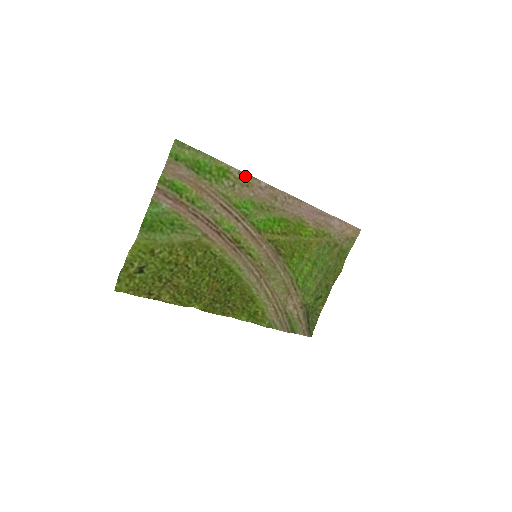
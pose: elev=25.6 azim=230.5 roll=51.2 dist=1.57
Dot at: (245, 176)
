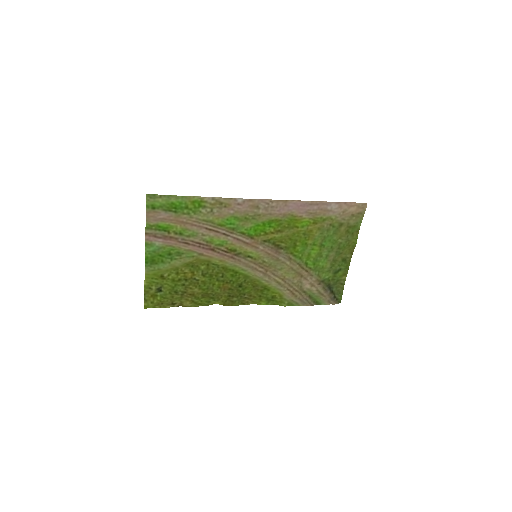
Dot at: (220, 200)
